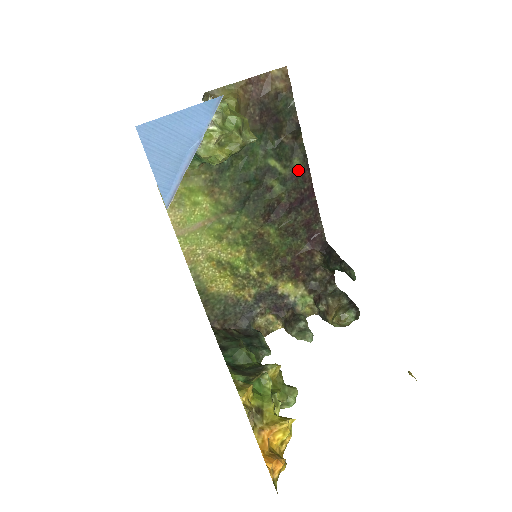
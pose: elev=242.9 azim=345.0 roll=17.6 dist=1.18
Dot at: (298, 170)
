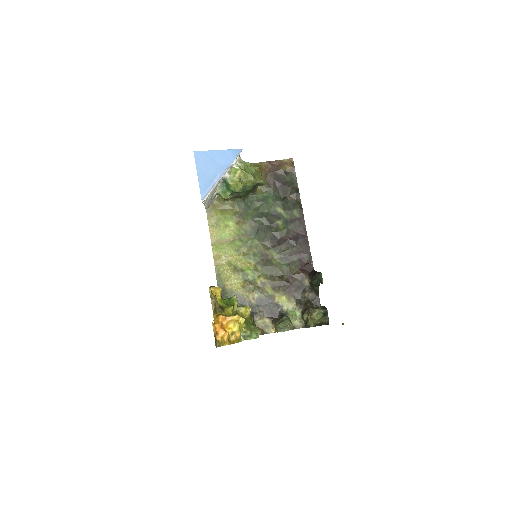
Dot at: (296, 217)
